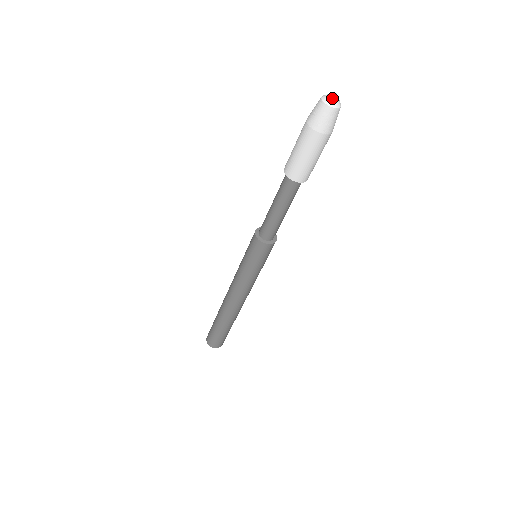
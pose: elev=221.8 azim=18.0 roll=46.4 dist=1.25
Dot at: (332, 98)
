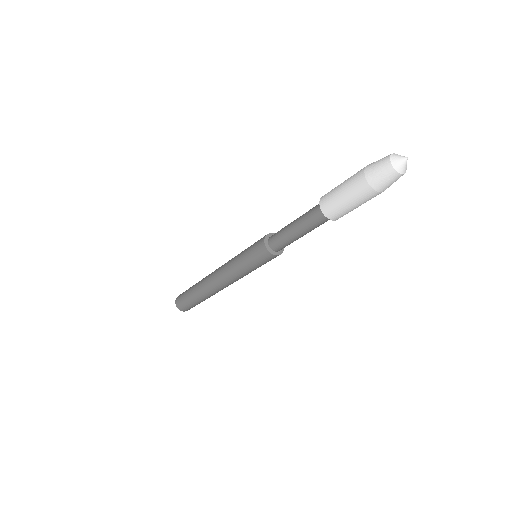
Dot at: (406, 165)
